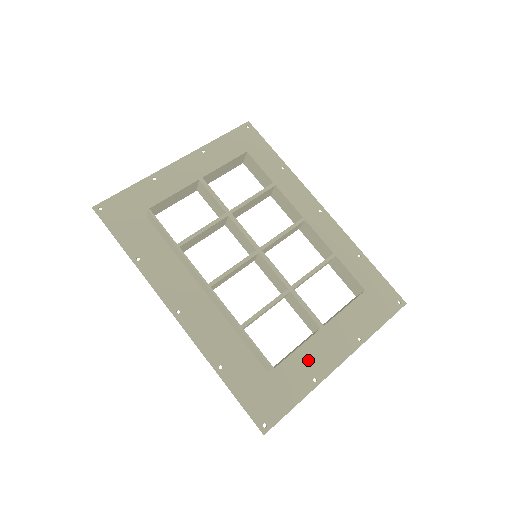
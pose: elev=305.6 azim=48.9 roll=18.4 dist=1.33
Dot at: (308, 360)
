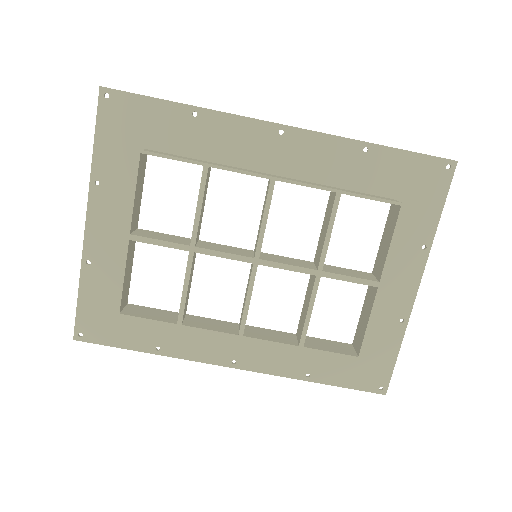
Dot at: (383, 309)
